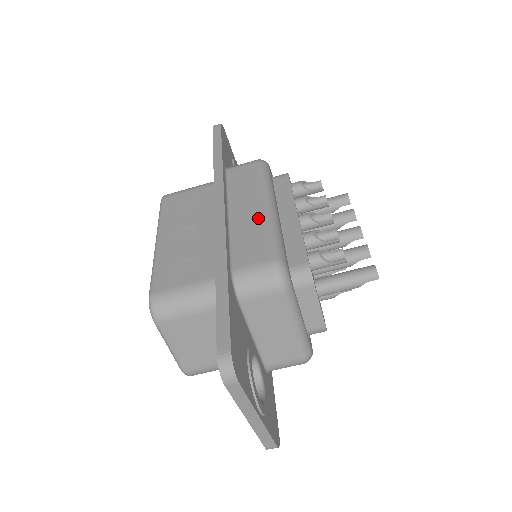
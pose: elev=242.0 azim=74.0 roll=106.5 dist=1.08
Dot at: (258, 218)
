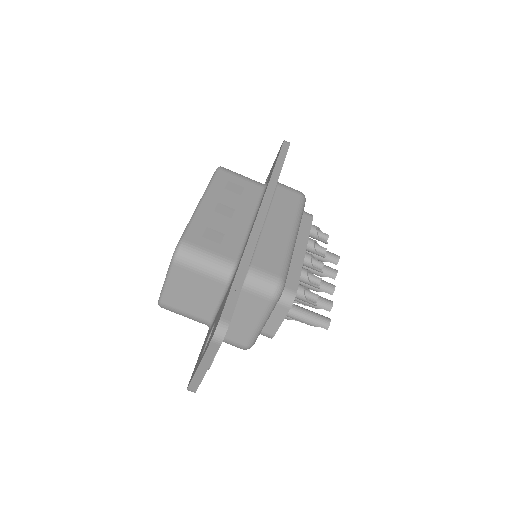
Dot at: (283, 239)
